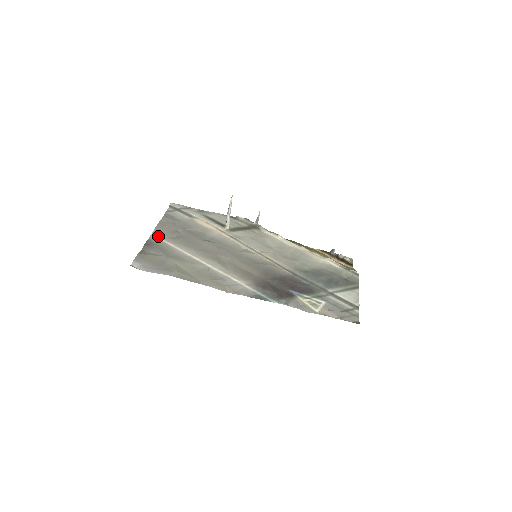
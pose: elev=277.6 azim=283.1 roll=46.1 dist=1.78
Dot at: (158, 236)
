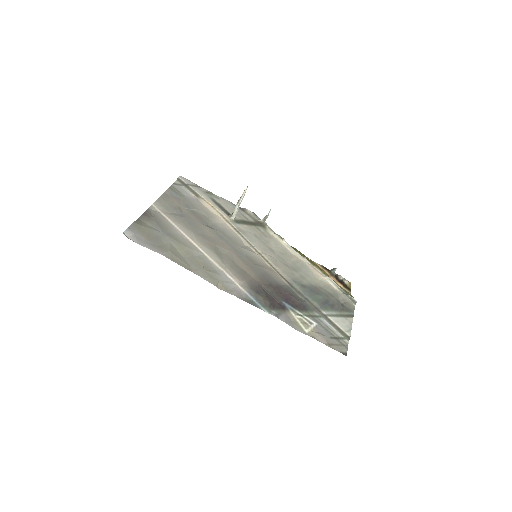
Dot at: (159, 208)
